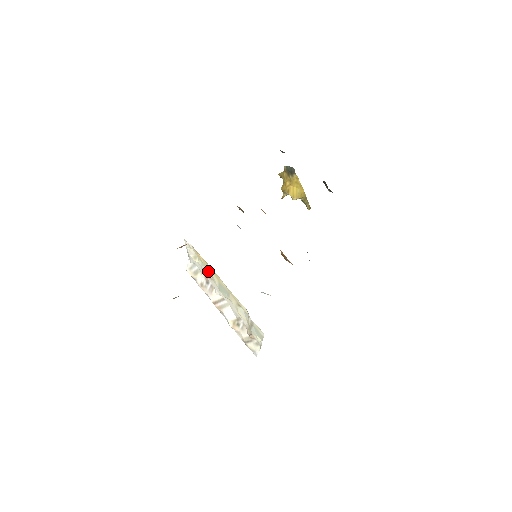
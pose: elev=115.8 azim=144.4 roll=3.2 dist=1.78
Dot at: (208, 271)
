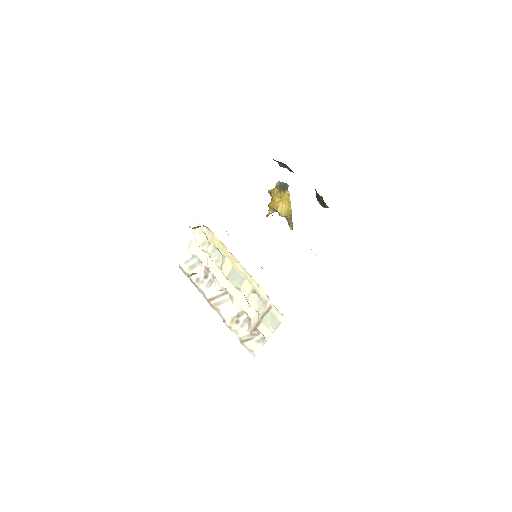
Dot at: (218, 258)
